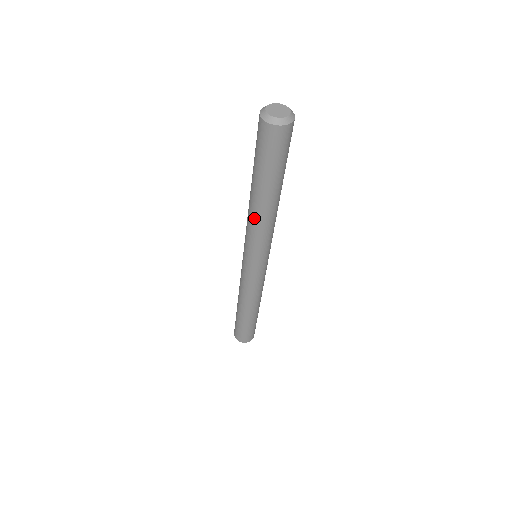
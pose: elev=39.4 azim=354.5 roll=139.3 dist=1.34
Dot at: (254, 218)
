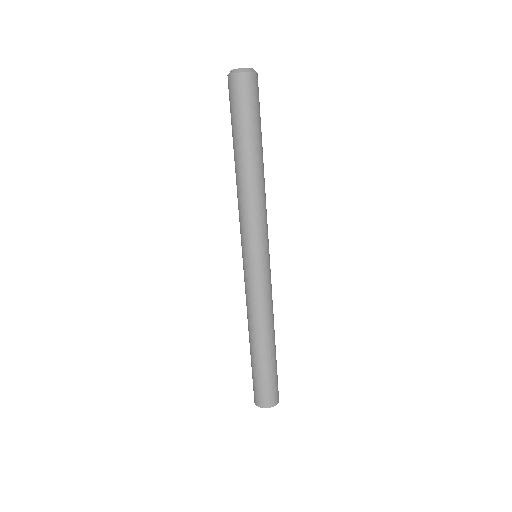
Dot at: (238, 190)
